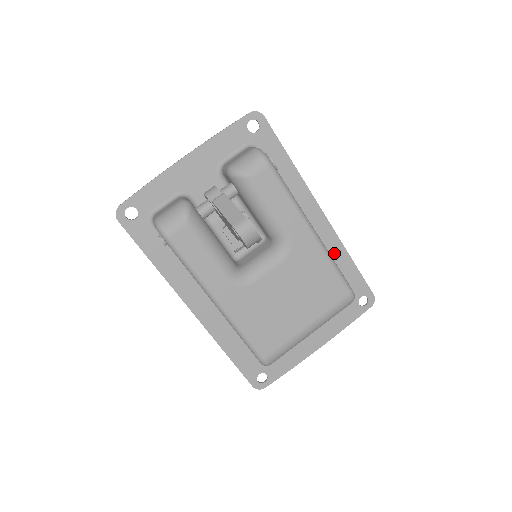
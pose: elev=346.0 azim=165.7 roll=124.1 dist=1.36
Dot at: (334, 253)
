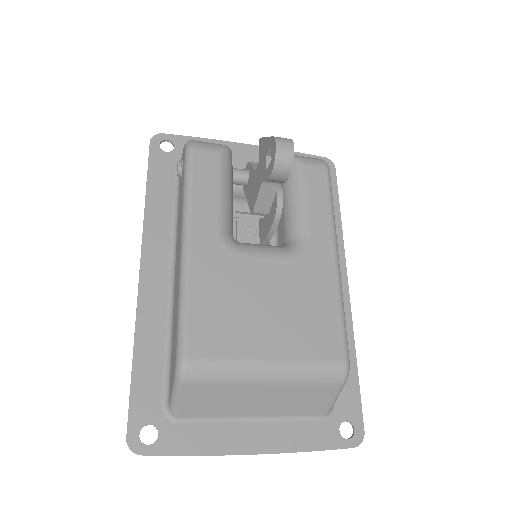
Dot at: occluded
